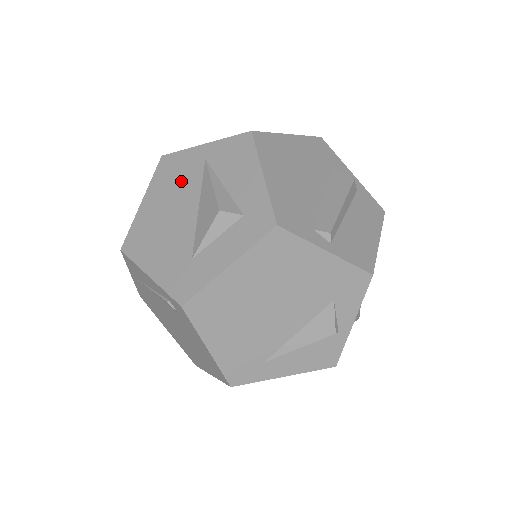
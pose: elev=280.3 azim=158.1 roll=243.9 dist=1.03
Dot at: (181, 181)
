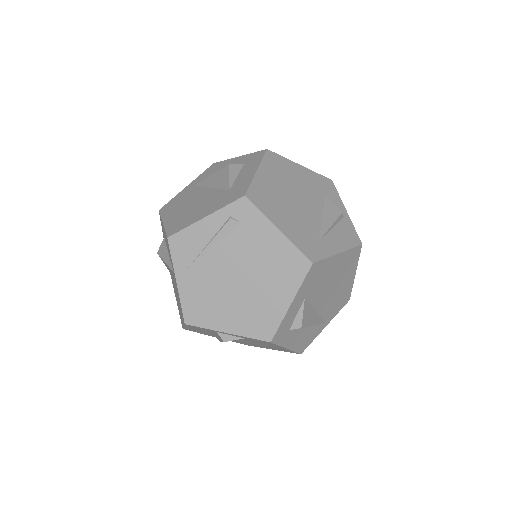
Dot at: (186, 198)
